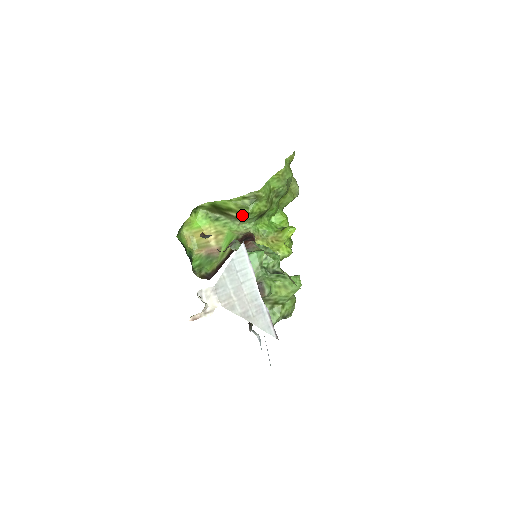
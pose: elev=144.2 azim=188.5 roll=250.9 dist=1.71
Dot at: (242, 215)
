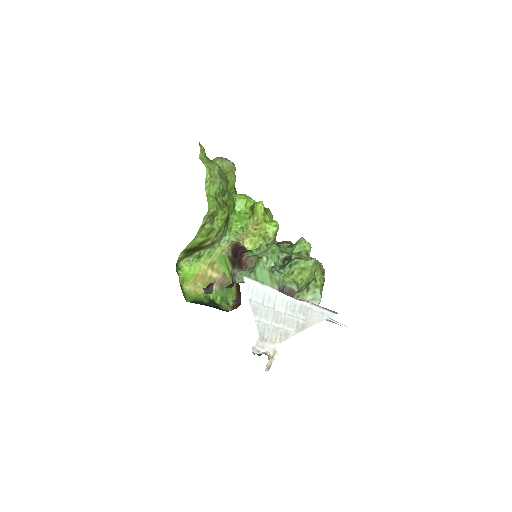
Dot at: (215, 238)
